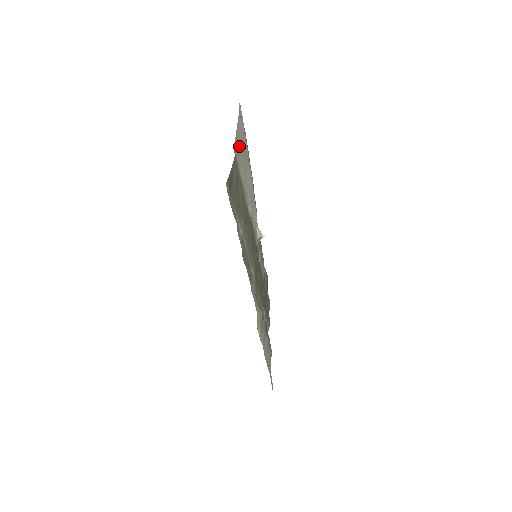
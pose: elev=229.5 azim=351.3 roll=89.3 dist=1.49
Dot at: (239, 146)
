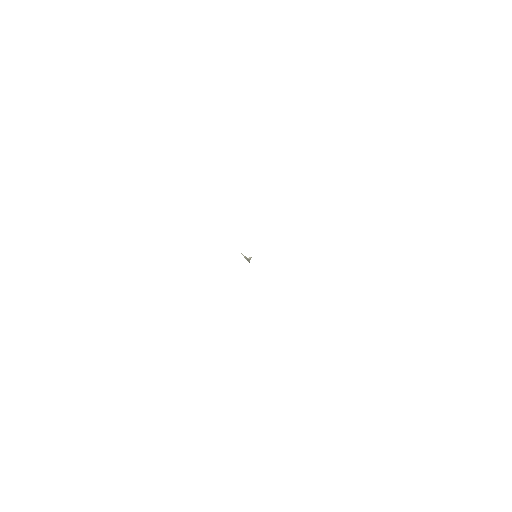
Dot at: occluded
